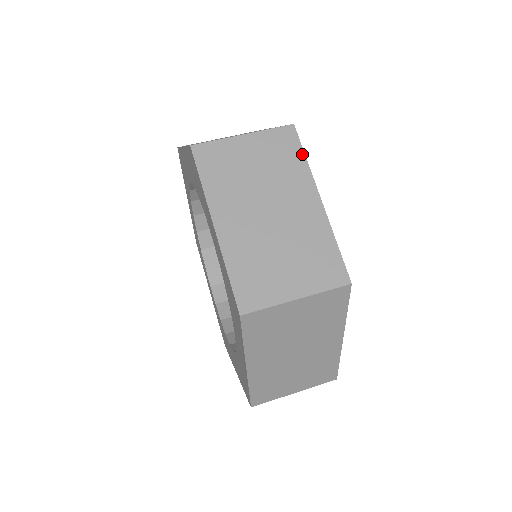
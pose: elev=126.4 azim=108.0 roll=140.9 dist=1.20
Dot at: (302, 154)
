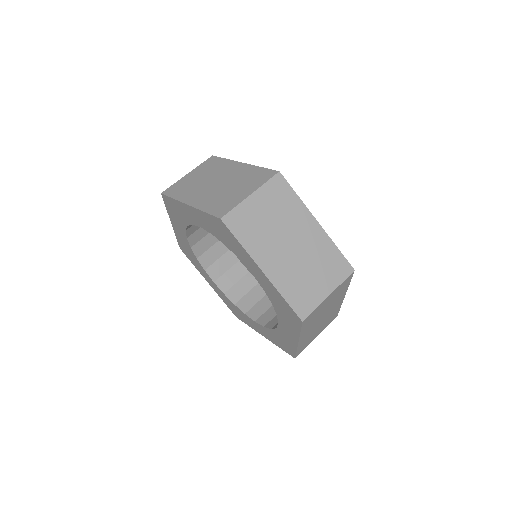
Dot at: (294, 193)
